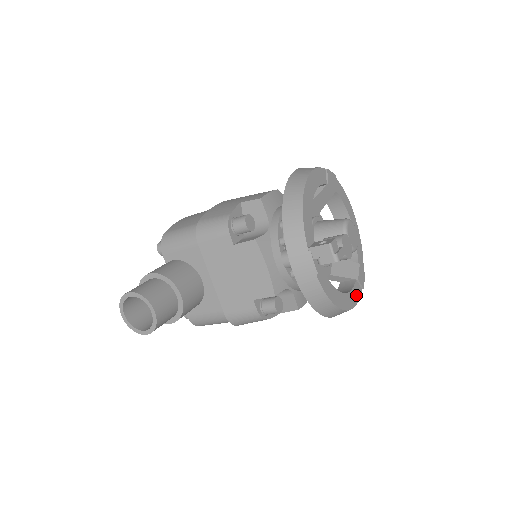
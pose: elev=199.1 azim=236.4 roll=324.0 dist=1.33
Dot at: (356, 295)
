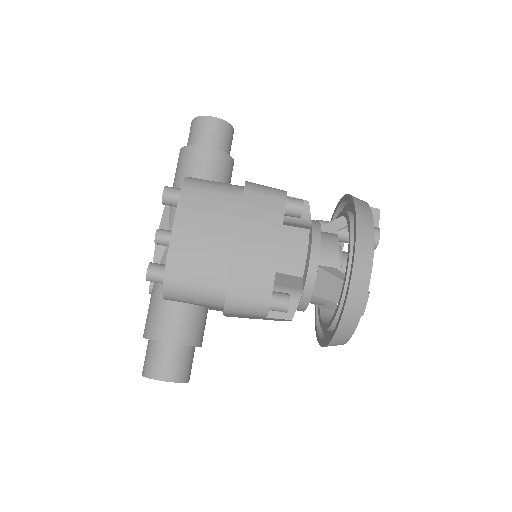
Dot at: occluded
